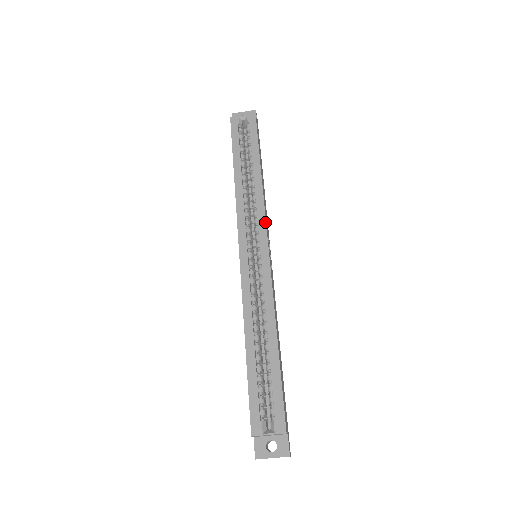
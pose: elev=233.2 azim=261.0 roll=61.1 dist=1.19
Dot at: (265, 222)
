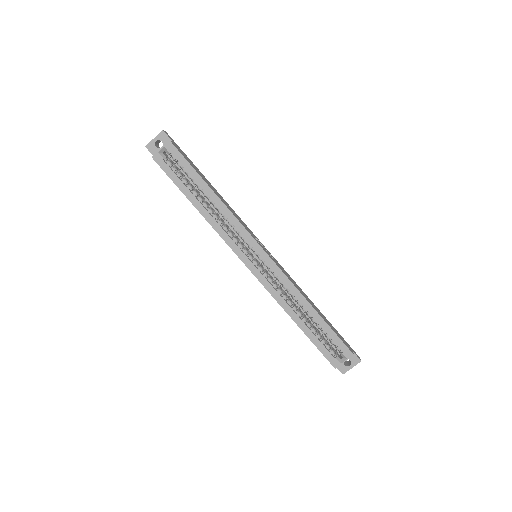
Dot at: (248, 233)
